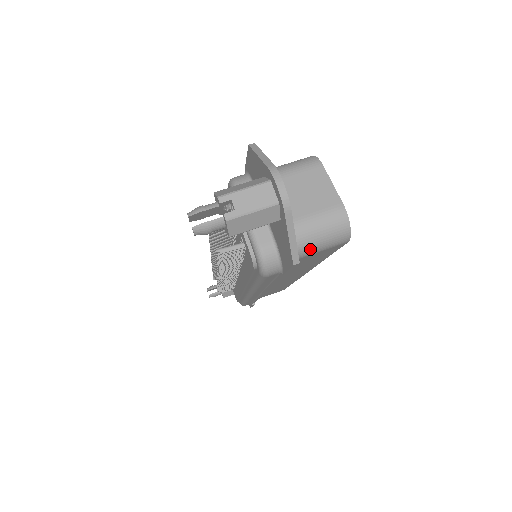
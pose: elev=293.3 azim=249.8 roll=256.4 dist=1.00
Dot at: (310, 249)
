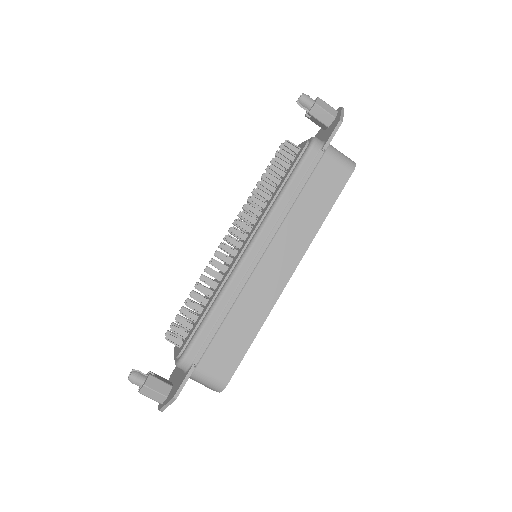
Dot at: occluded
